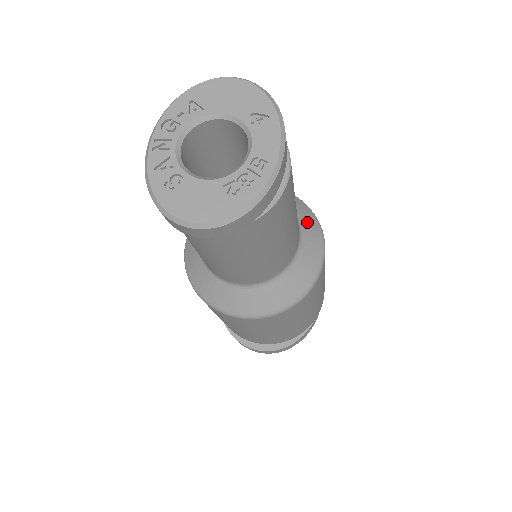
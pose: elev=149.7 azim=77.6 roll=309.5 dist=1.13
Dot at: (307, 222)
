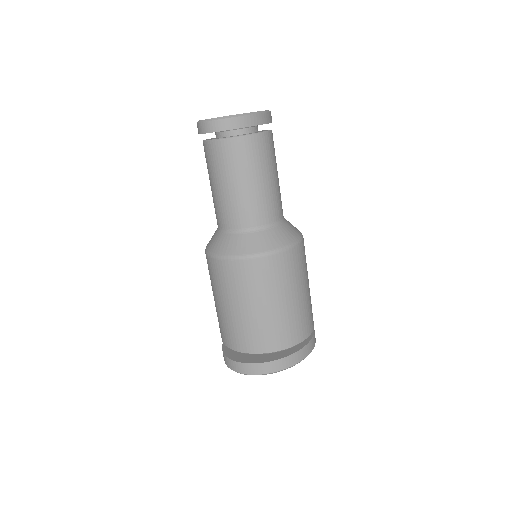
Dot at: (292, 226)
